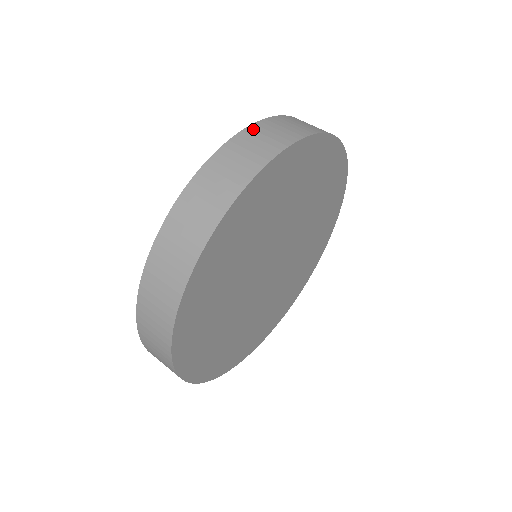
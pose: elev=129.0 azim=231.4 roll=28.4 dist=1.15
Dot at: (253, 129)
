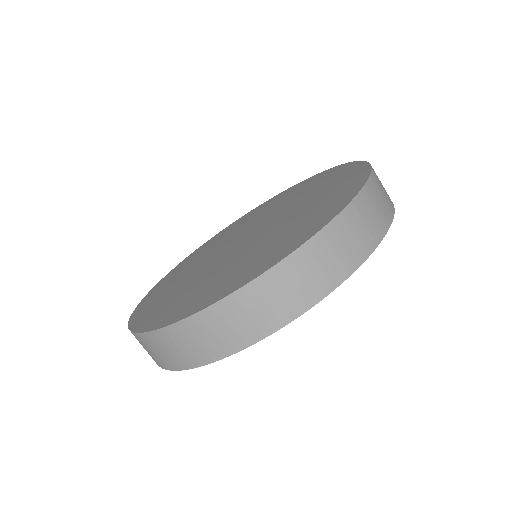
Dot at: (310, 249)
